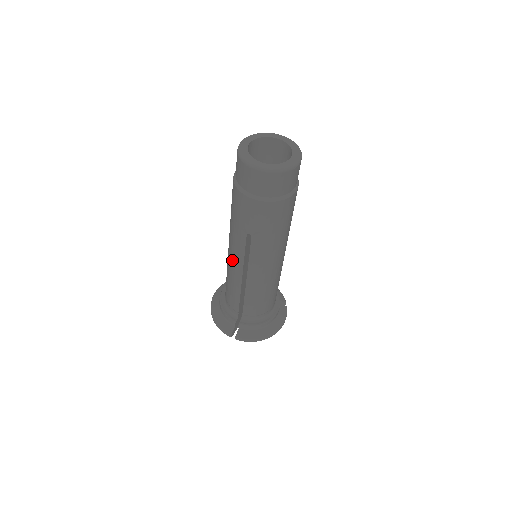
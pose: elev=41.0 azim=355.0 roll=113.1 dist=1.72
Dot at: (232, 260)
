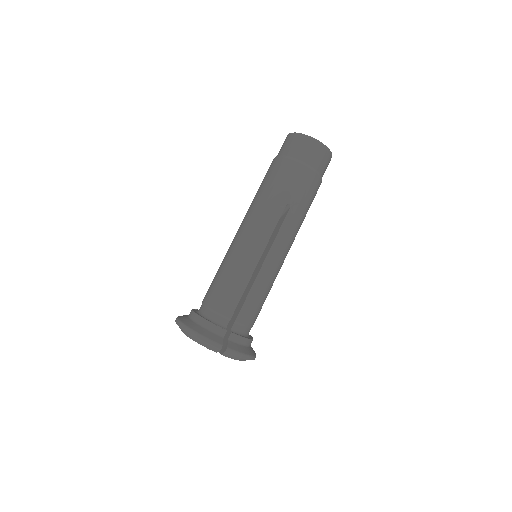
Dot at: (251, 241)
